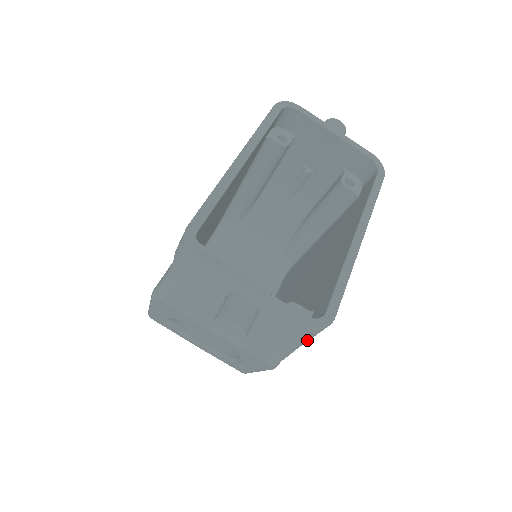
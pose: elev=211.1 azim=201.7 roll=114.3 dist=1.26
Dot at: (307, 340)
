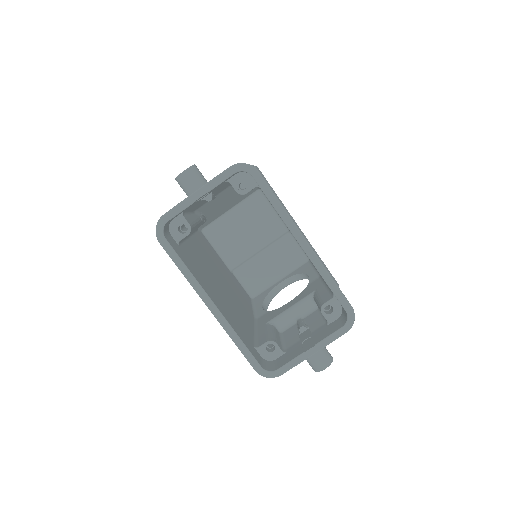
Dot at: occluded
